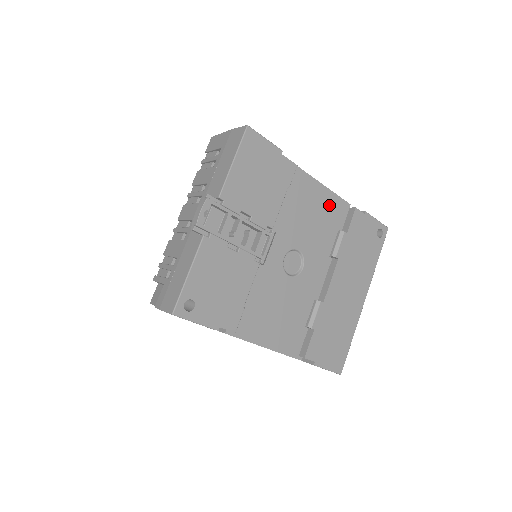
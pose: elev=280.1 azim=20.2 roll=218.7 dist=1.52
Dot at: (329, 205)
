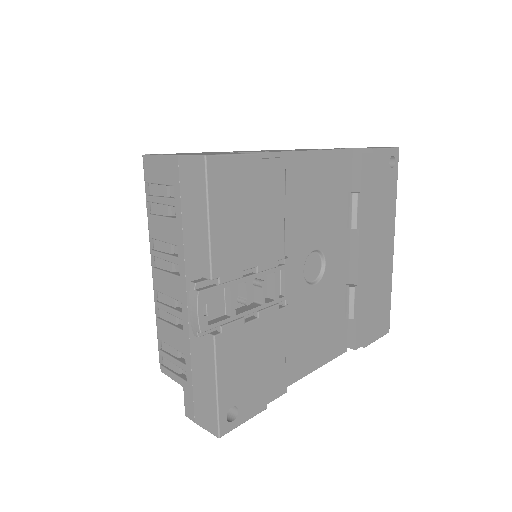
Dot at: (331, 170)
